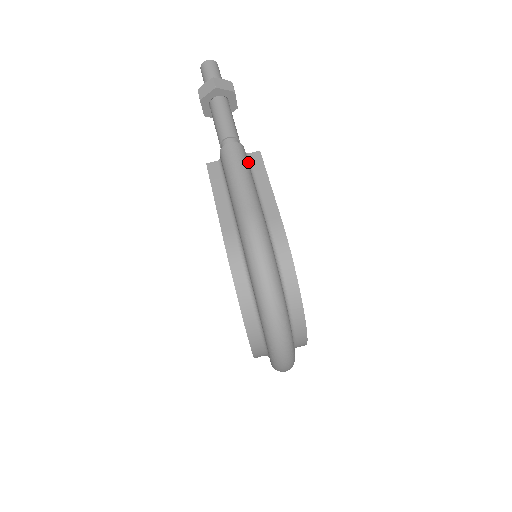
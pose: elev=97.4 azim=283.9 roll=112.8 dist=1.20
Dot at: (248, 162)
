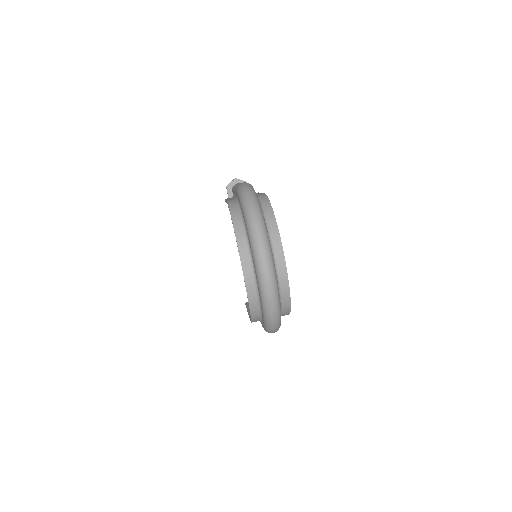
Dot at: occluded
